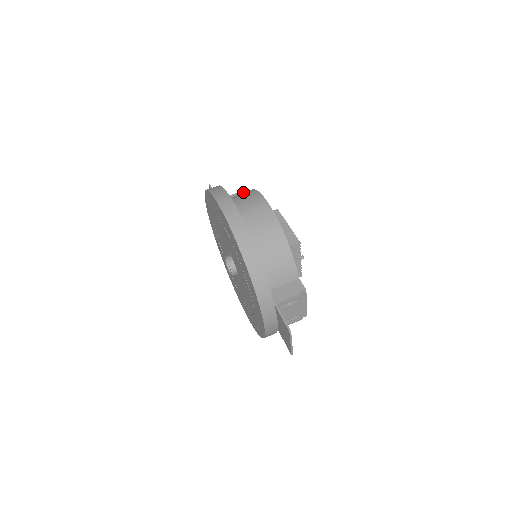
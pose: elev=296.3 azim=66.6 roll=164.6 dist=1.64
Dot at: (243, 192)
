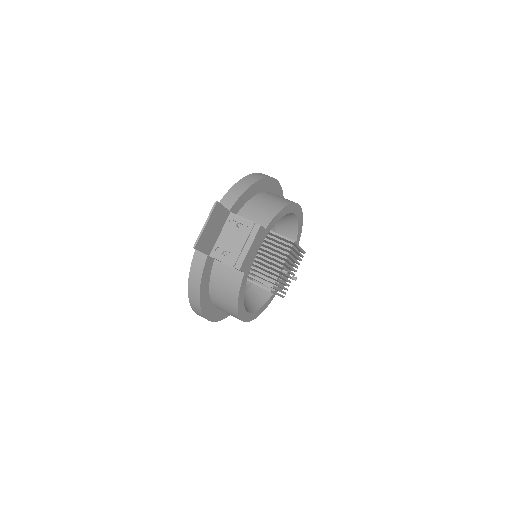
Dot at: occluded
